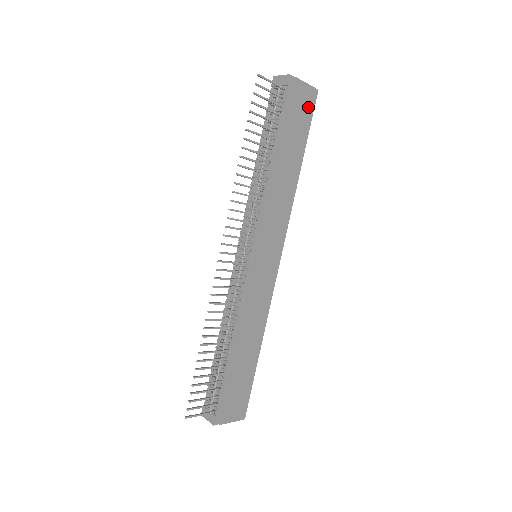
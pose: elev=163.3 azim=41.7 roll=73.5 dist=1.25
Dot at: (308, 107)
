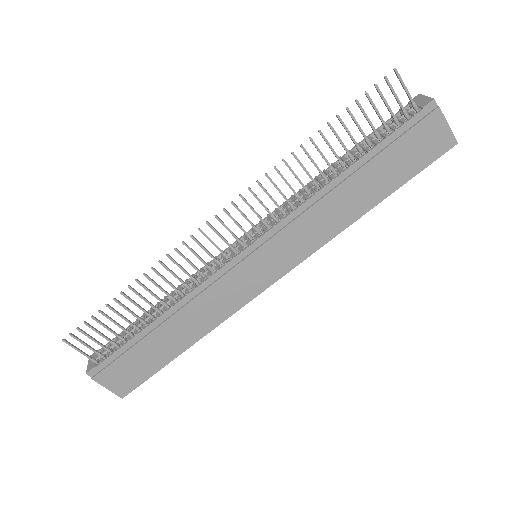
Dot at: (431, 151)
